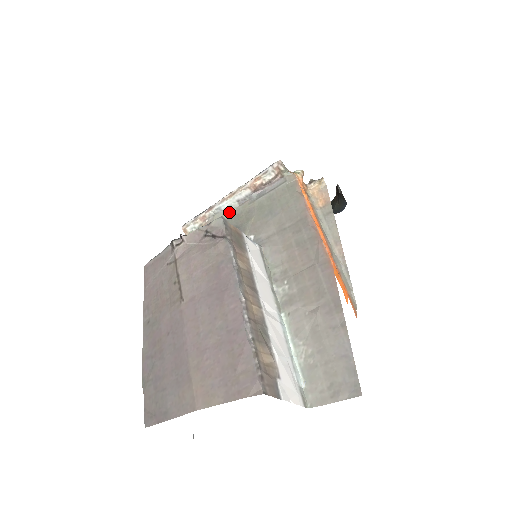
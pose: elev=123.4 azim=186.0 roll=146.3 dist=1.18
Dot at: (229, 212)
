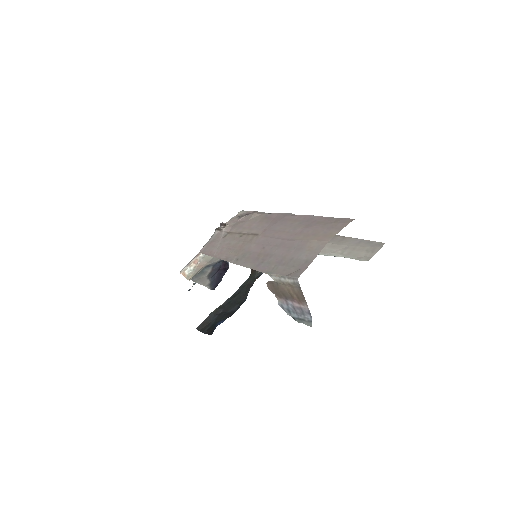
Dot at: occluded
